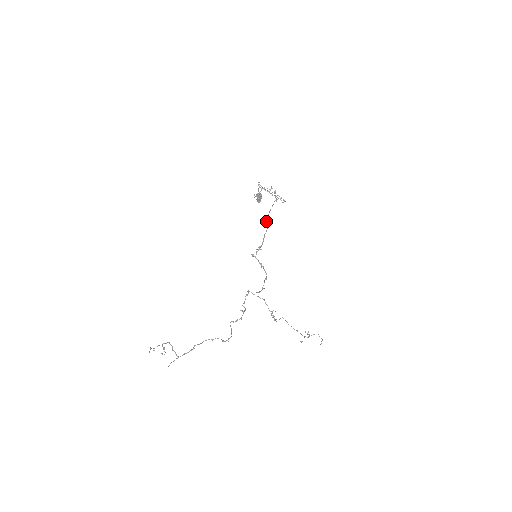
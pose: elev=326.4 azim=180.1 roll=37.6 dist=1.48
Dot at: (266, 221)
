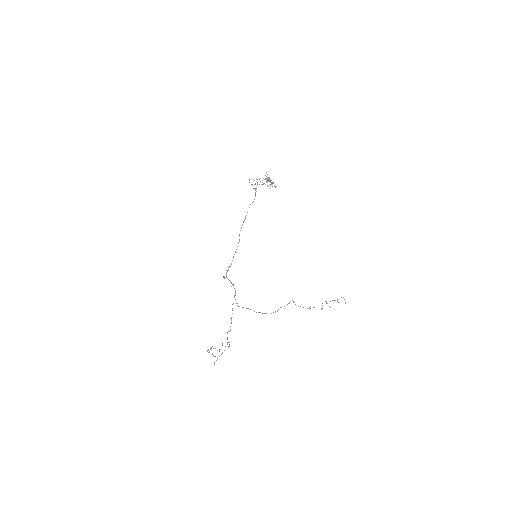
Dot at: (239, 234)
